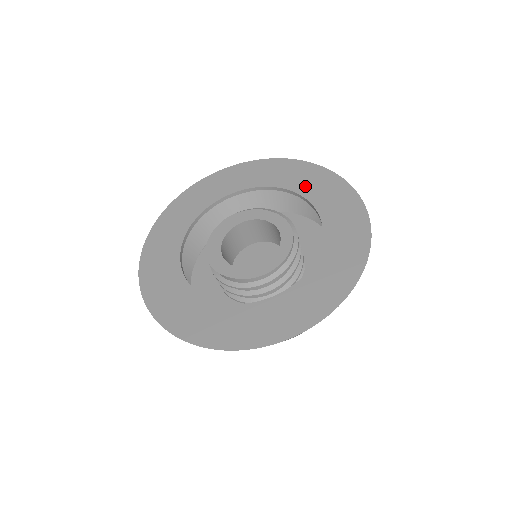
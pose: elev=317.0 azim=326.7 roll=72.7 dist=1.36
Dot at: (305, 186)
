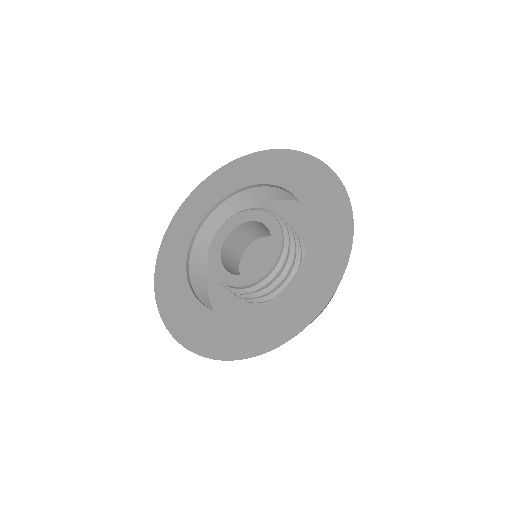
Dot at: (290, 179)
